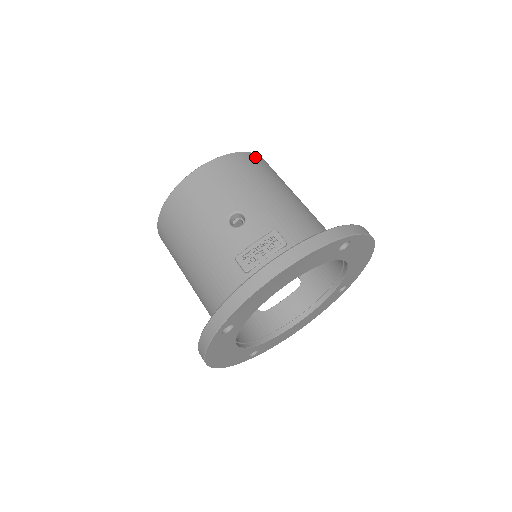
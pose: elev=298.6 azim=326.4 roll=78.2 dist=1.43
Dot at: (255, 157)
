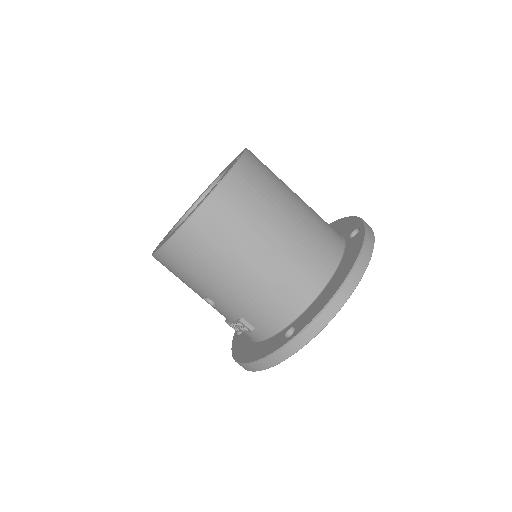
Dot at: (194, 226)
